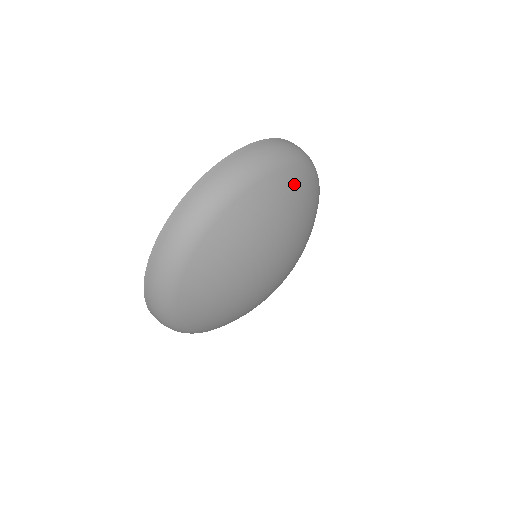
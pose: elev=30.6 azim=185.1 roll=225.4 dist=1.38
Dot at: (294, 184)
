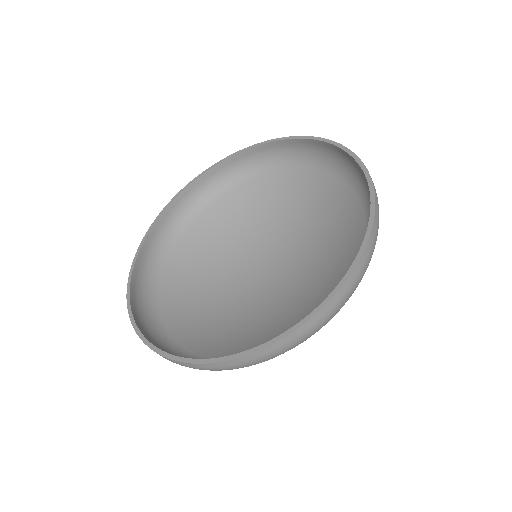
Dot at: occluded
